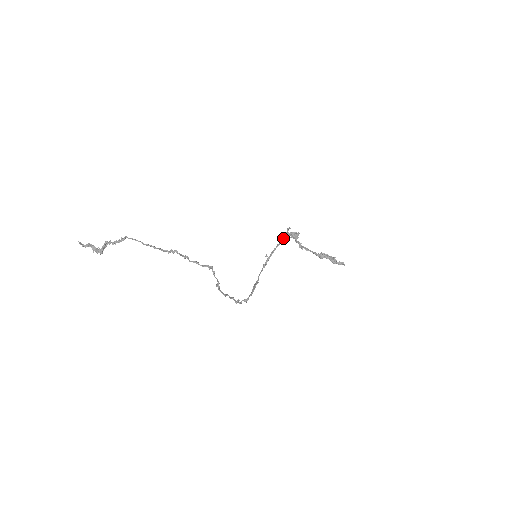
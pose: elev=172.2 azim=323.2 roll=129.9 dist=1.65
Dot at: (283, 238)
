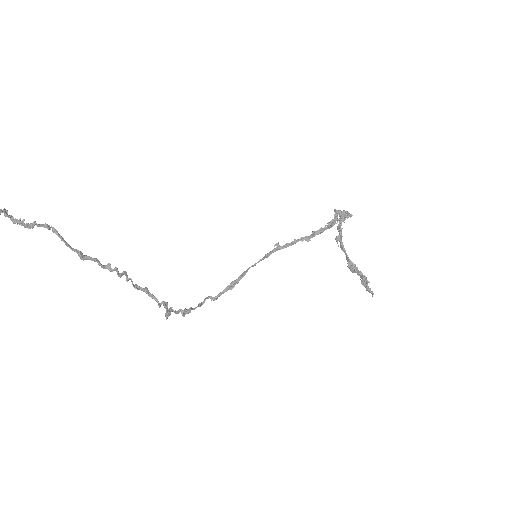
Dot at: (315, 235)
